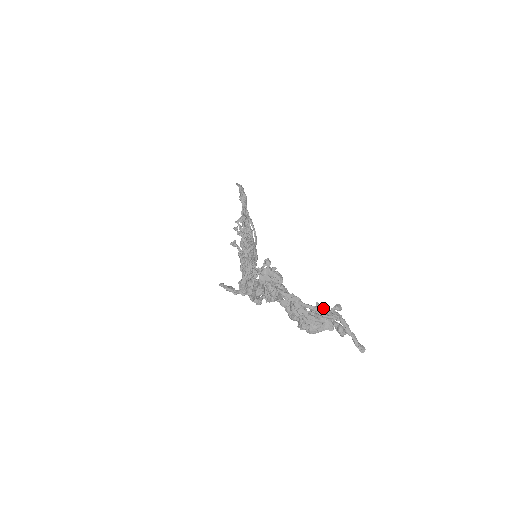
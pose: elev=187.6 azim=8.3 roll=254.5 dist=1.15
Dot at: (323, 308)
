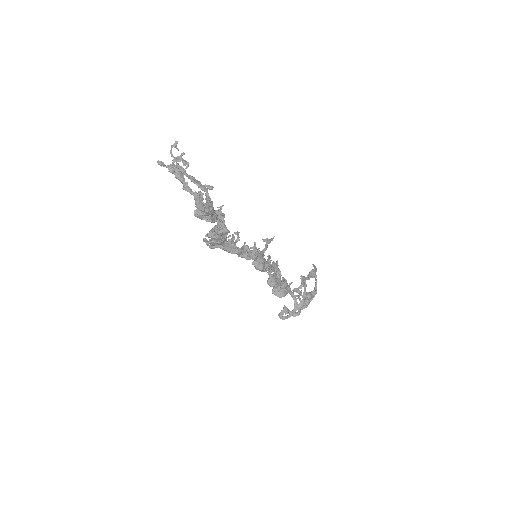
Dot at: (197, 180)
